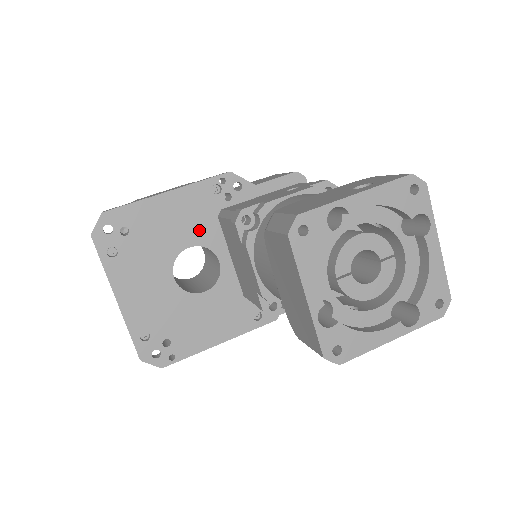
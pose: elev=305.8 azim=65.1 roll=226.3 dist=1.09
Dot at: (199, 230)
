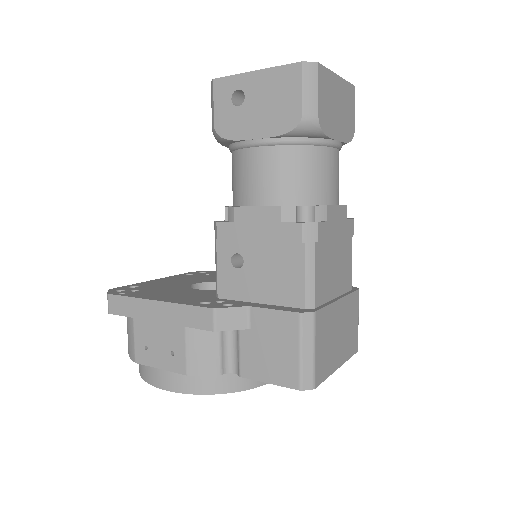
Dot at: occluded
